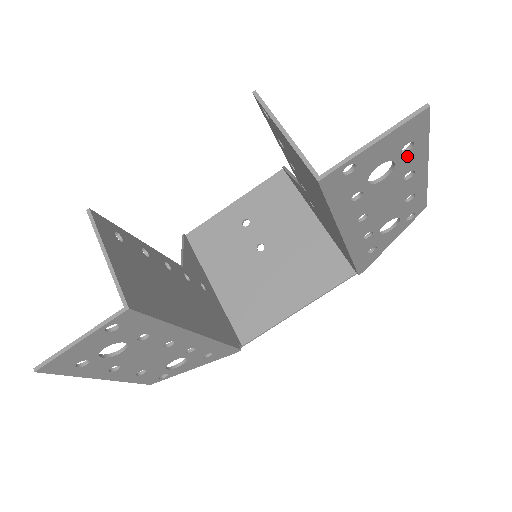
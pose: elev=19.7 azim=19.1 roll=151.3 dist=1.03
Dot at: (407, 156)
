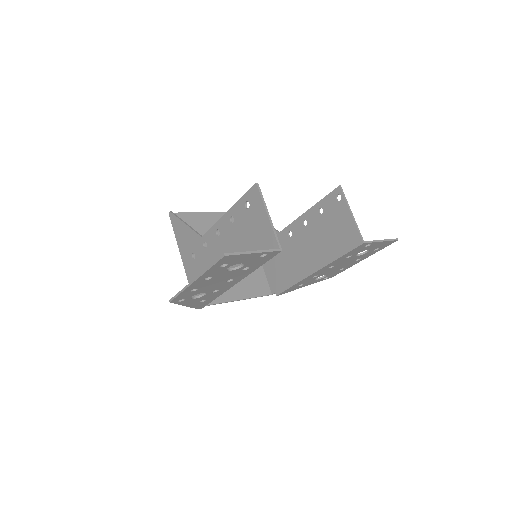
Dot at: (371, 252)
